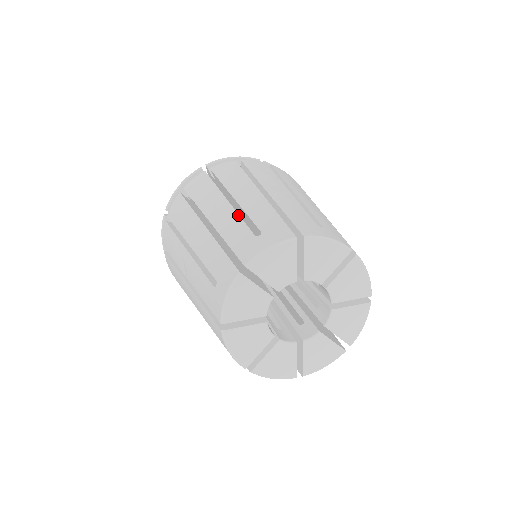
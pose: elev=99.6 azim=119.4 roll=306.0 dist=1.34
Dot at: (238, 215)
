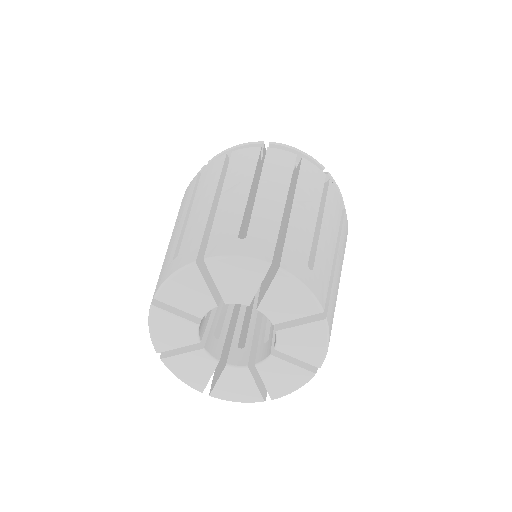
Dot at: (180, 231)
